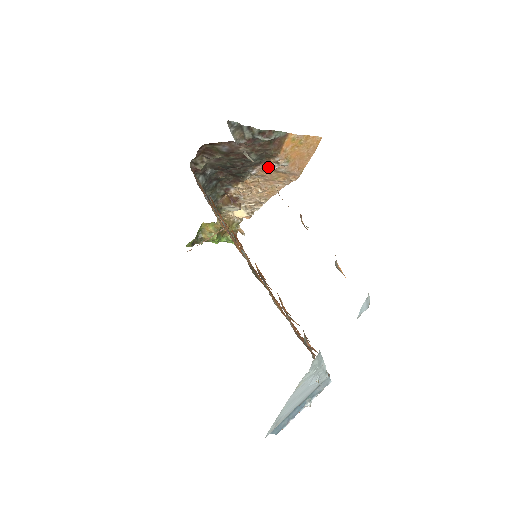
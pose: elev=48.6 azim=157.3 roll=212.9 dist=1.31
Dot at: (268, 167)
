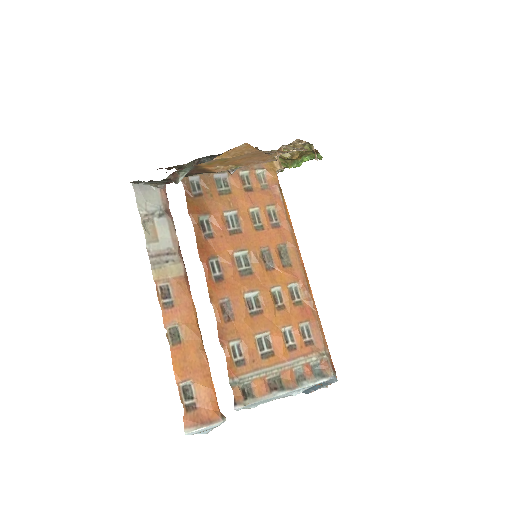
Dot at: occluded
